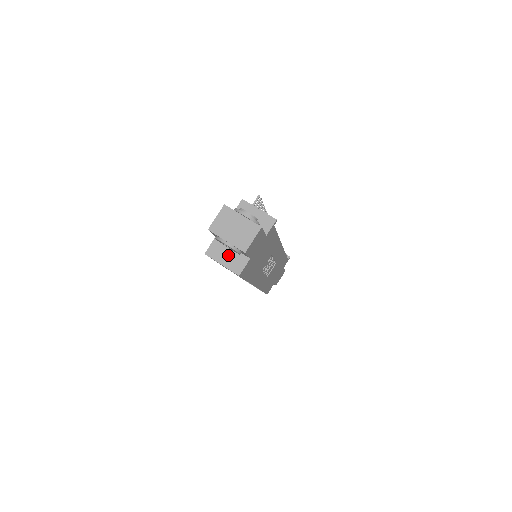
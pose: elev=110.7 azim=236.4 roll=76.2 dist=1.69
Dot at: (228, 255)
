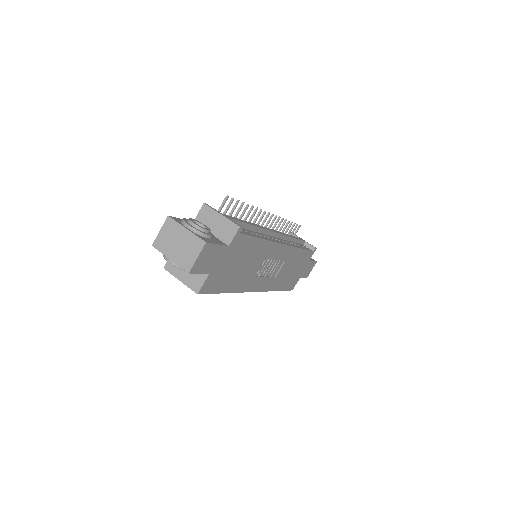
Dot at: occluded
